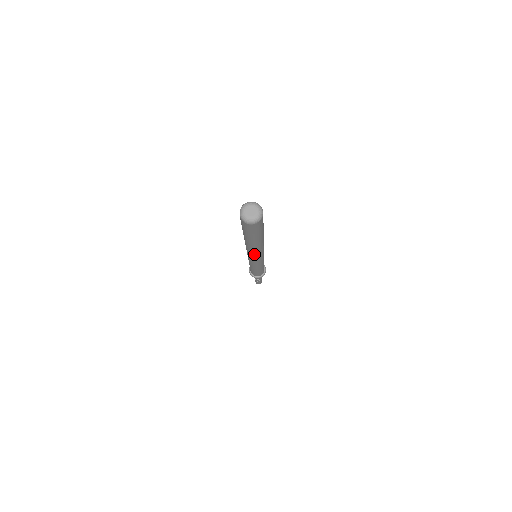
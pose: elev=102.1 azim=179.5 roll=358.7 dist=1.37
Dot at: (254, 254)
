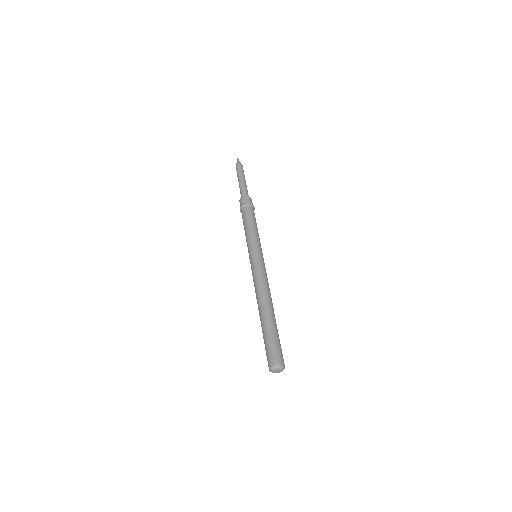
Dot at: occluded
